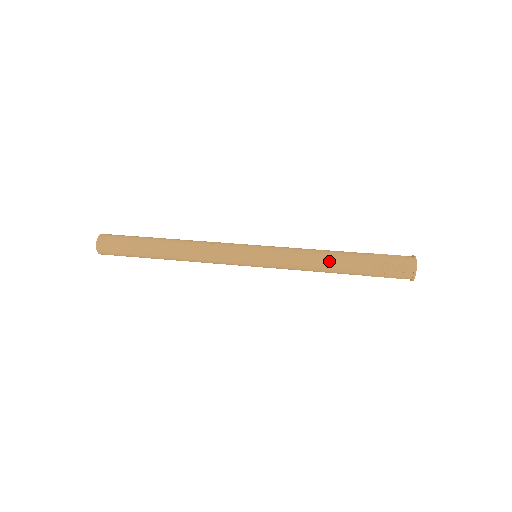
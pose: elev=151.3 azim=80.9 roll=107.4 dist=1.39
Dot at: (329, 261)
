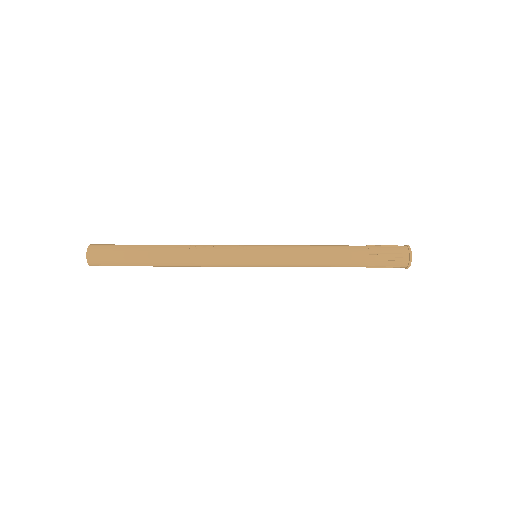
Dot at: (330, 257)
